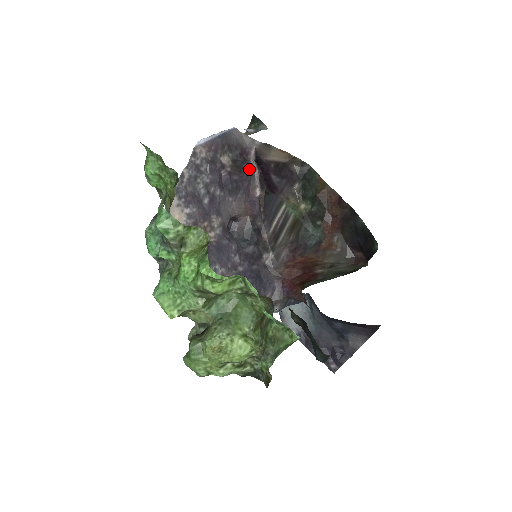
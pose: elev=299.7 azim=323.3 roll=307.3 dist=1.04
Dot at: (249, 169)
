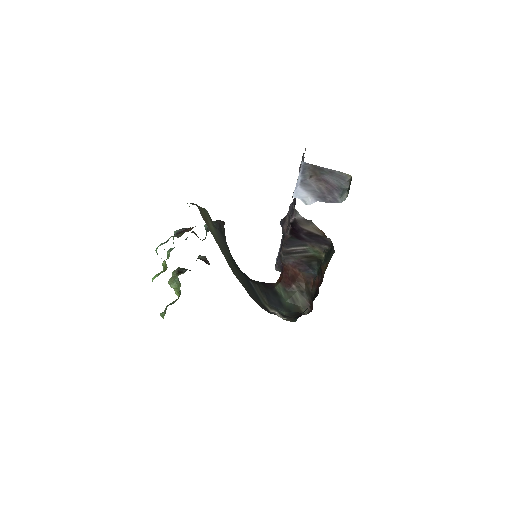
Dot at: occluded
